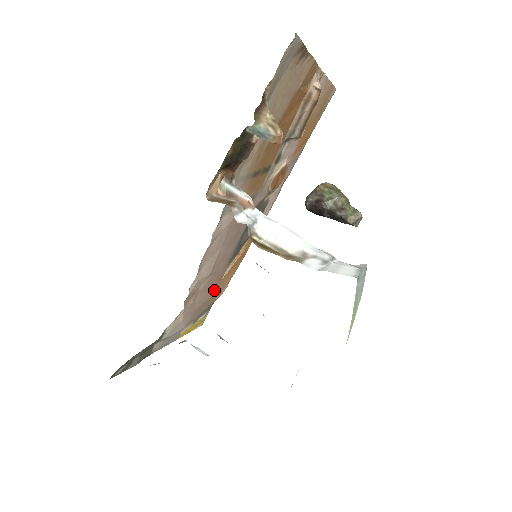
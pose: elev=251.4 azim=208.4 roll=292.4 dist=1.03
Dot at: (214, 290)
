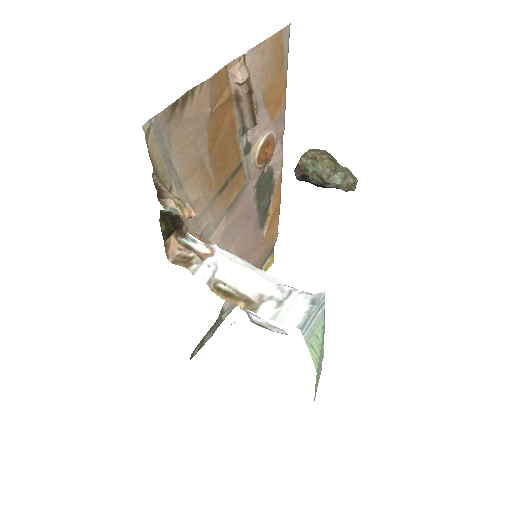
Dot at: (261, 249)
